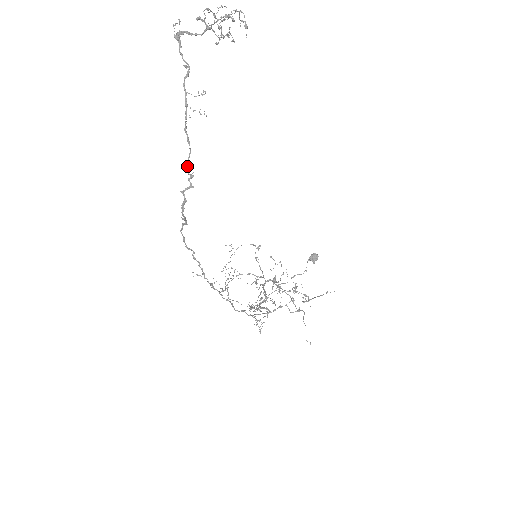
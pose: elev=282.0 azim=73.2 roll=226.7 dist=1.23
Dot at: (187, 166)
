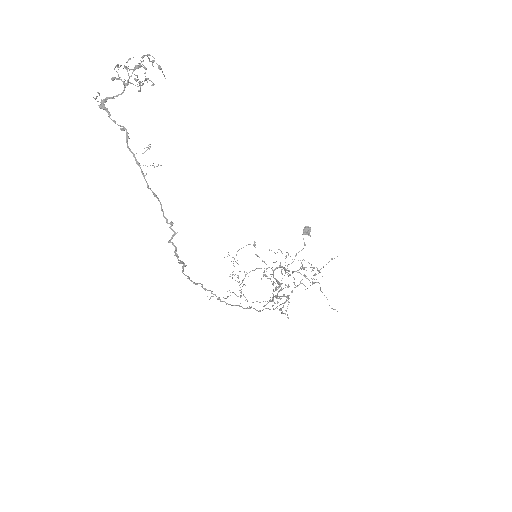
Dot at: (164, 217)
